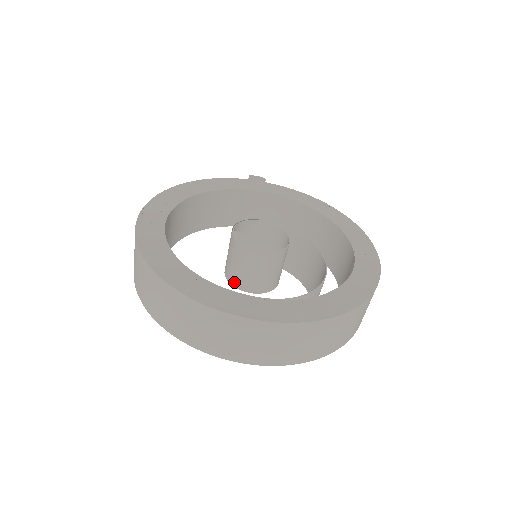
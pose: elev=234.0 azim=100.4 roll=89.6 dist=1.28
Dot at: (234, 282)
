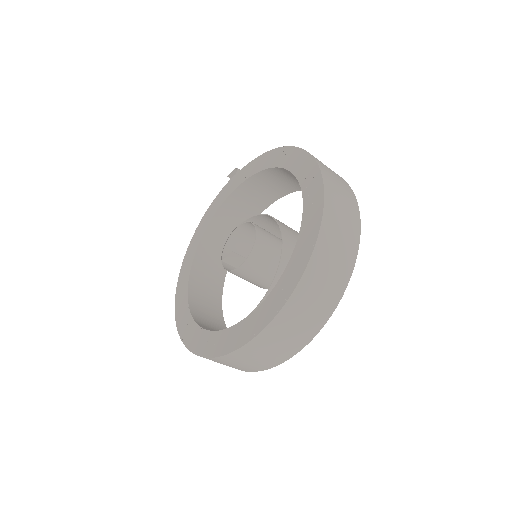
Dot at: (260, 287)
